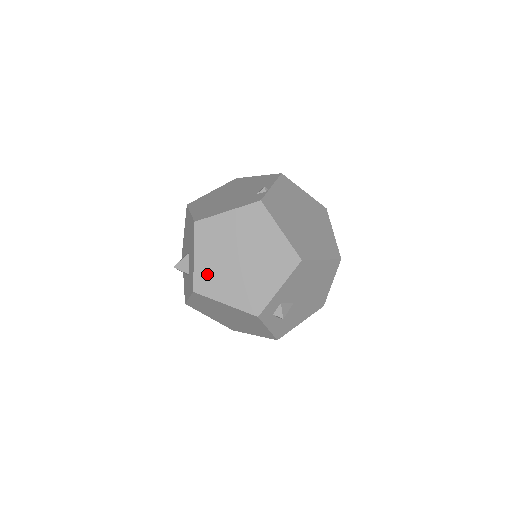
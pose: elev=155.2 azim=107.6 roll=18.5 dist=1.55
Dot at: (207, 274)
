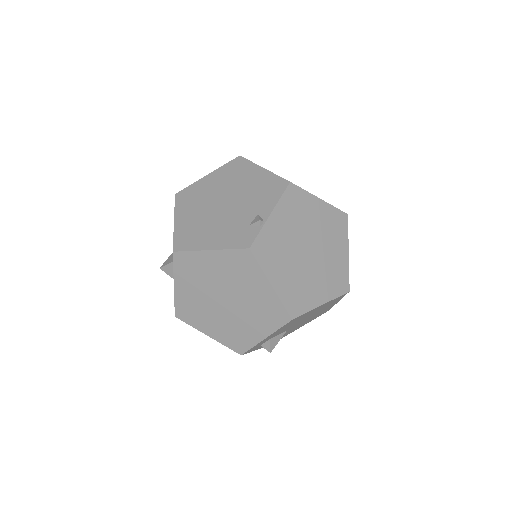
Dot at: (188, 305)
